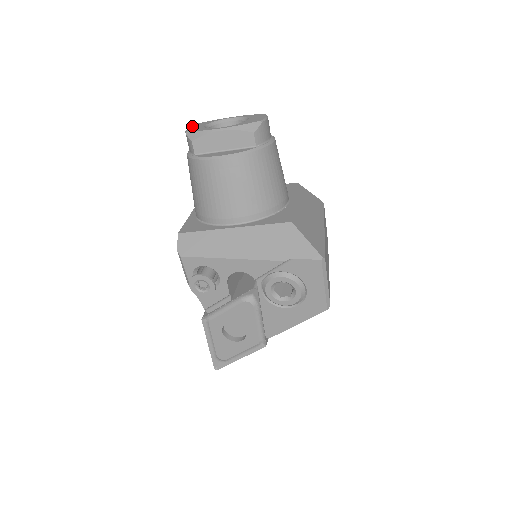
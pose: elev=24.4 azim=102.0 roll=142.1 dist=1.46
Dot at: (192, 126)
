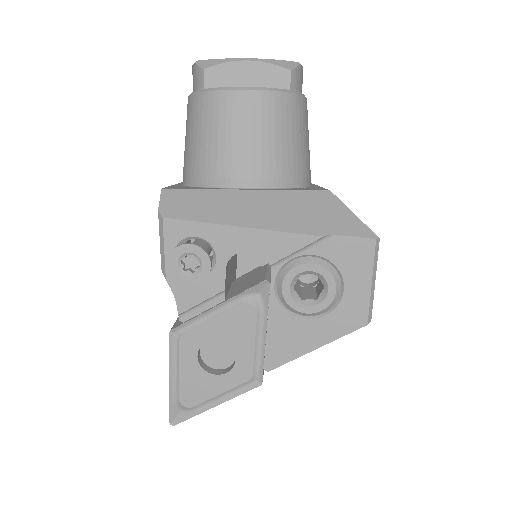
Dot at: occluded
